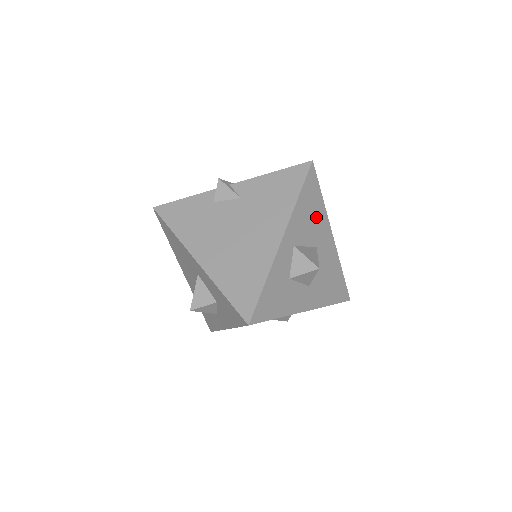
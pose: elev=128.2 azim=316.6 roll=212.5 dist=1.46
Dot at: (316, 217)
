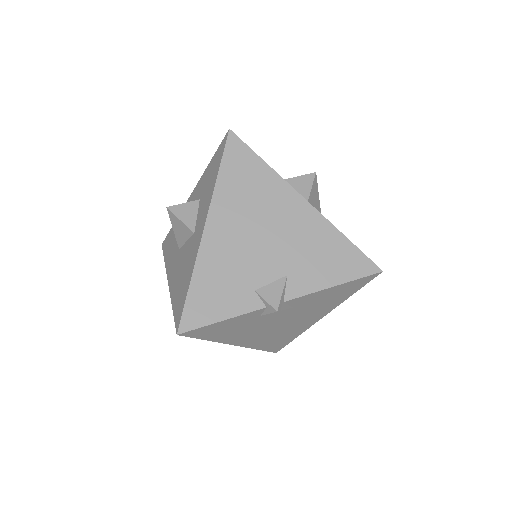
Dot at: occluded
